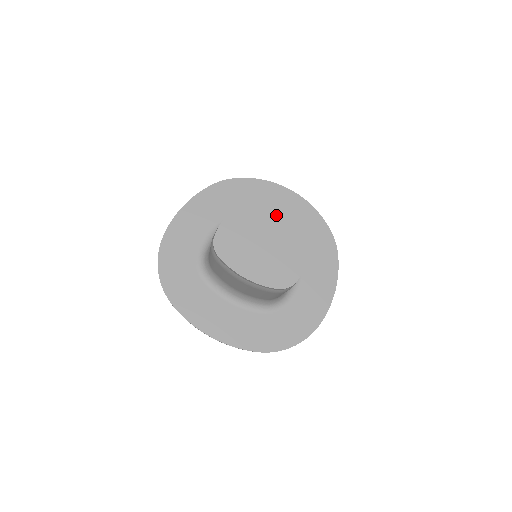
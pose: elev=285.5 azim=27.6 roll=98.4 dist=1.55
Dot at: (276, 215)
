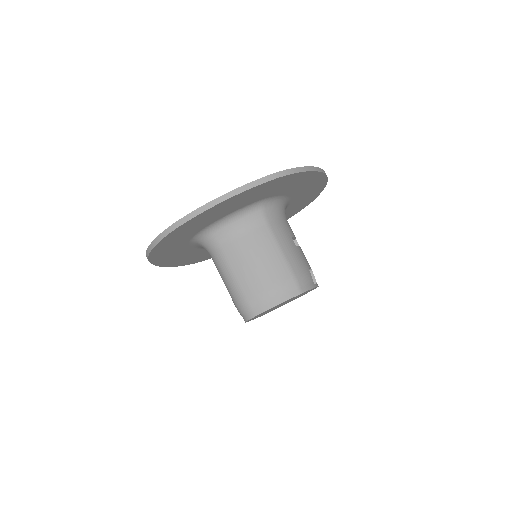
Dot at: occluded
